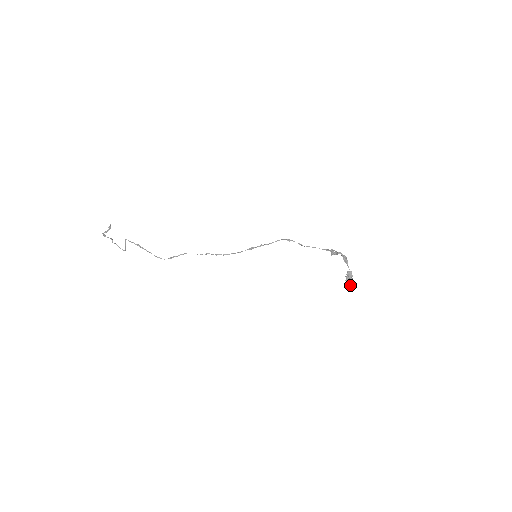
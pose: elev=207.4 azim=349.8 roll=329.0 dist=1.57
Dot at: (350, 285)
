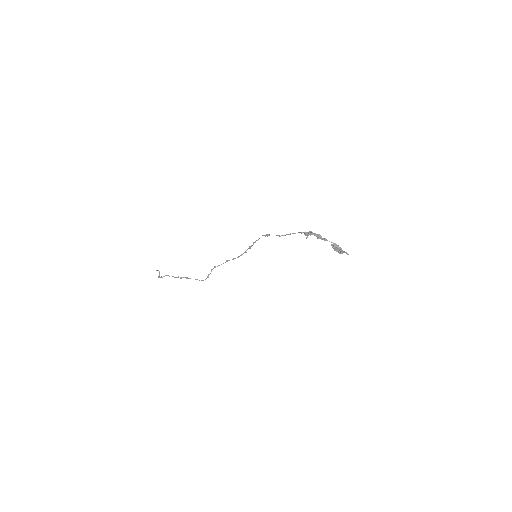
Dot at: (343, 252)
